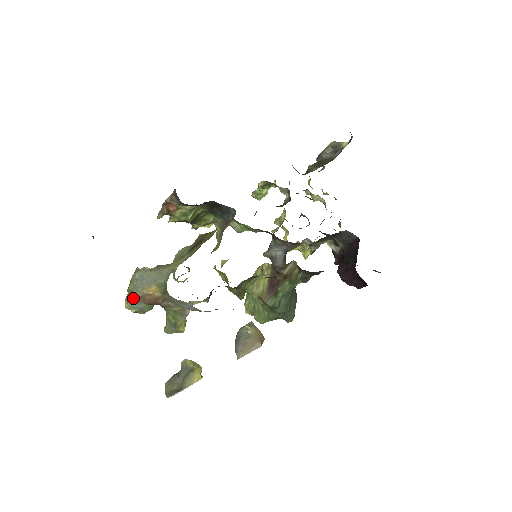
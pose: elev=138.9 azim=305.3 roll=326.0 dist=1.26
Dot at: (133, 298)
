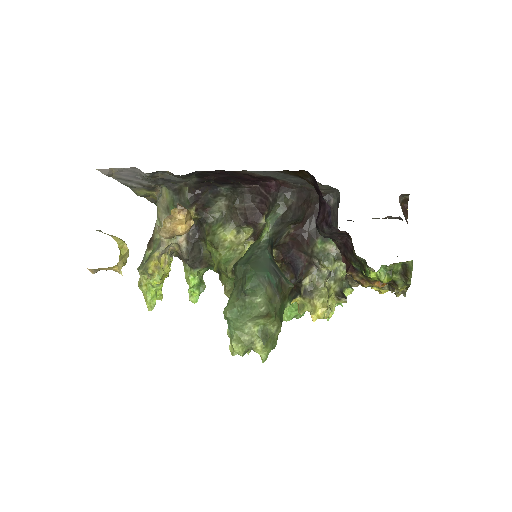
Dot at: occluded
